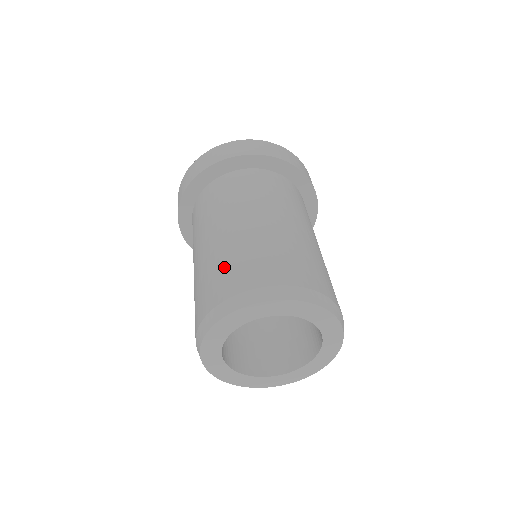
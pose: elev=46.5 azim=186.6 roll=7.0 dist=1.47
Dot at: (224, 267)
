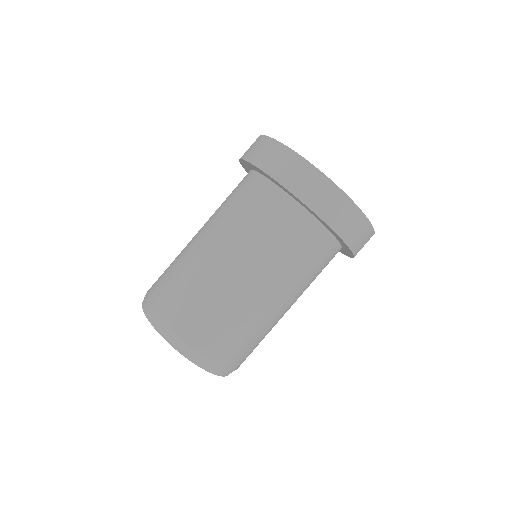
Dot at: (180, 286)
